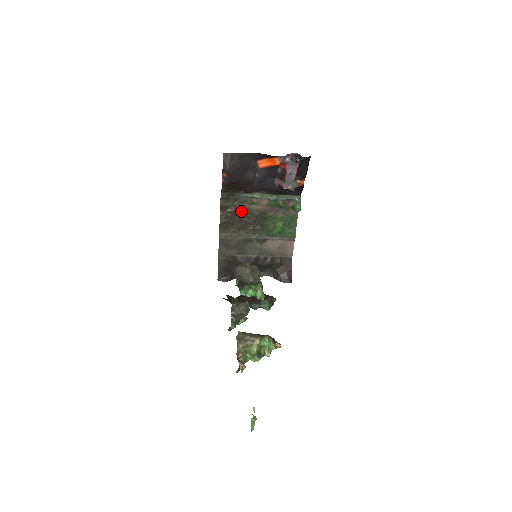
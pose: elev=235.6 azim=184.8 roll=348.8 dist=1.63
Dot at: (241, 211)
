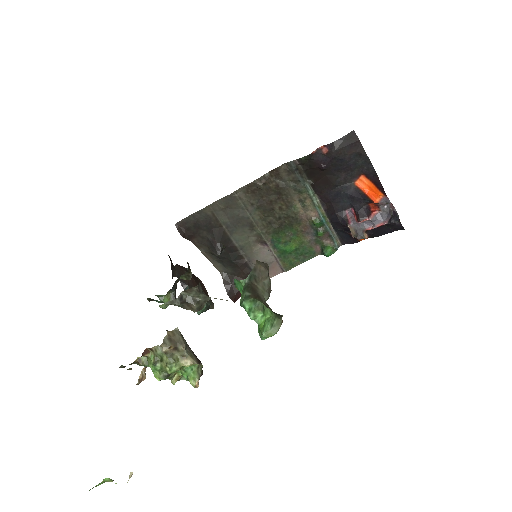
Dot at: (284, 195)
